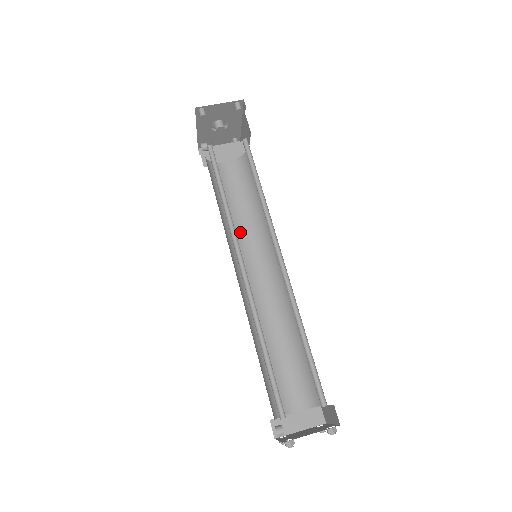
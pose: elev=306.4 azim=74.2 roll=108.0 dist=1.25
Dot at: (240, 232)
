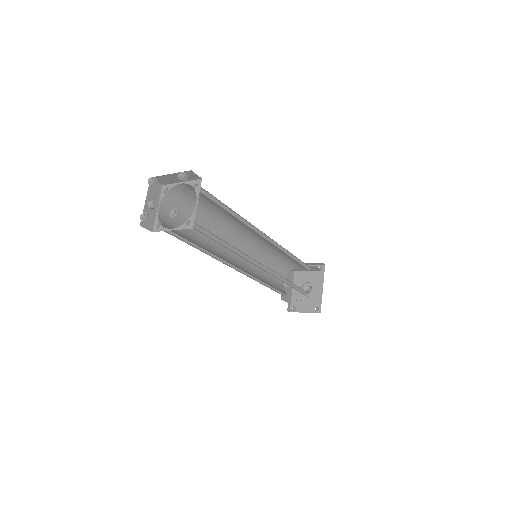
Dot at: occluded
